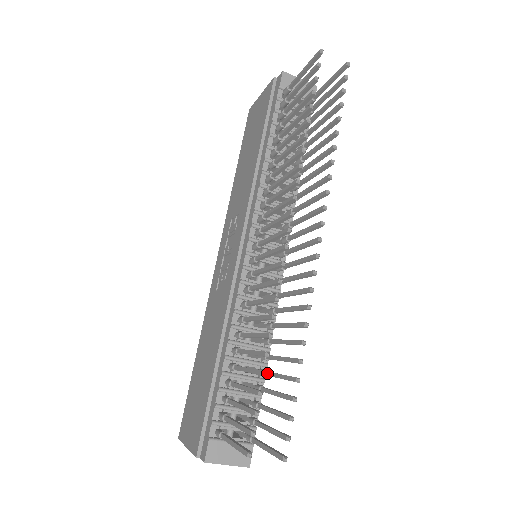
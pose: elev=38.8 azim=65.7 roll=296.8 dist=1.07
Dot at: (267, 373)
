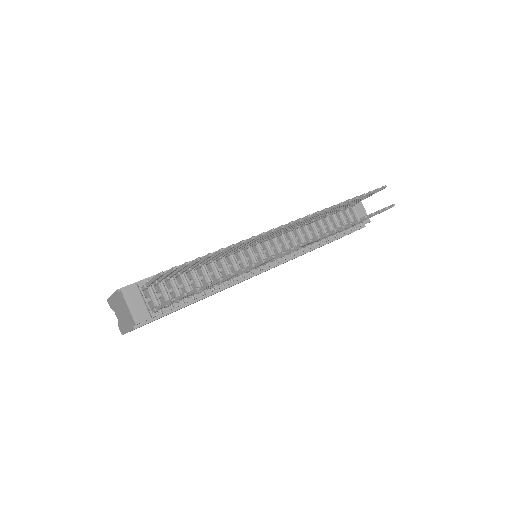
Dot at: occluded
